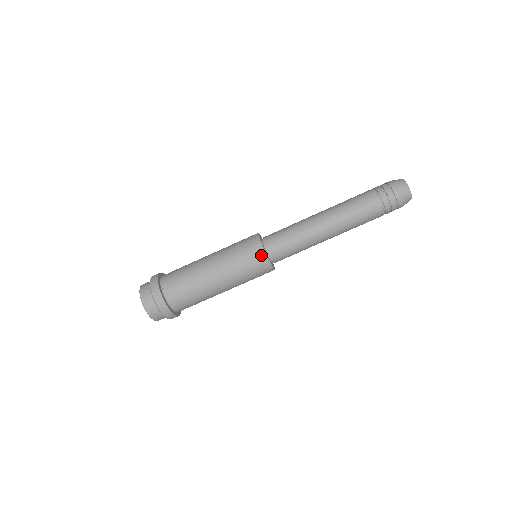
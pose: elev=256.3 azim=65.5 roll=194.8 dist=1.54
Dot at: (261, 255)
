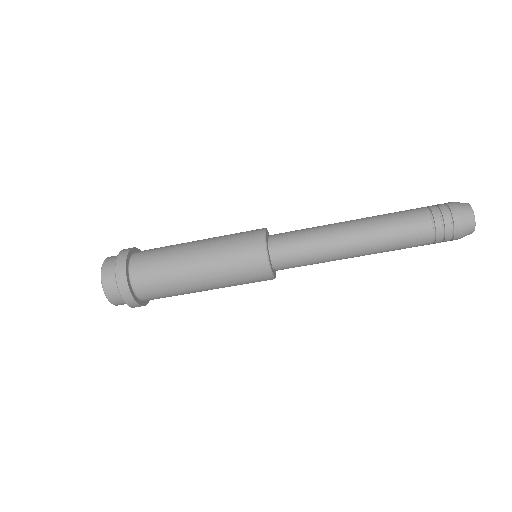
Dot at: (263, 263)
